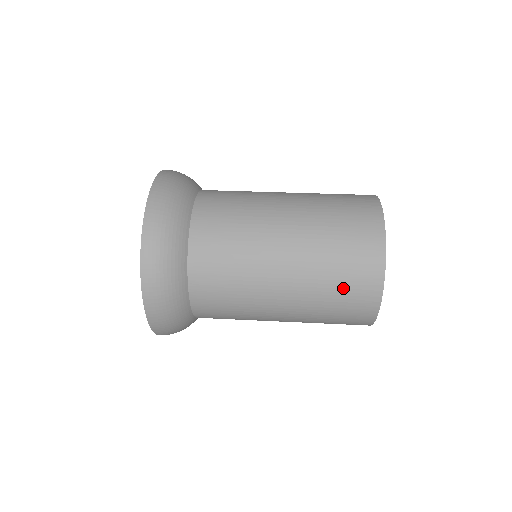
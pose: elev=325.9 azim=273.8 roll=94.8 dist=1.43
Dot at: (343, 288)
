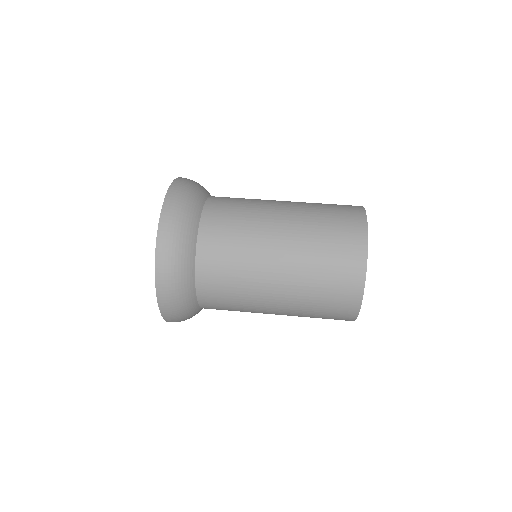
Dot at: (323, 318)
